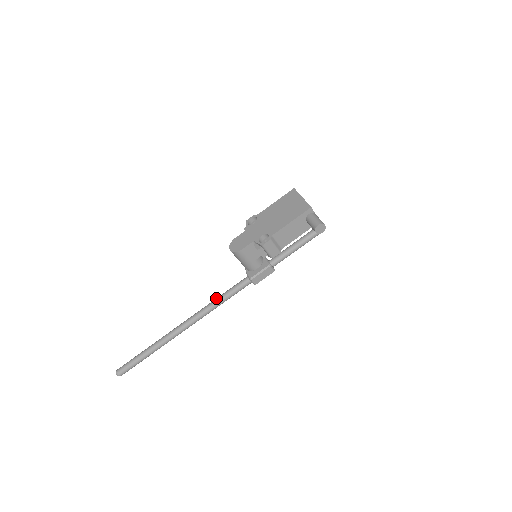
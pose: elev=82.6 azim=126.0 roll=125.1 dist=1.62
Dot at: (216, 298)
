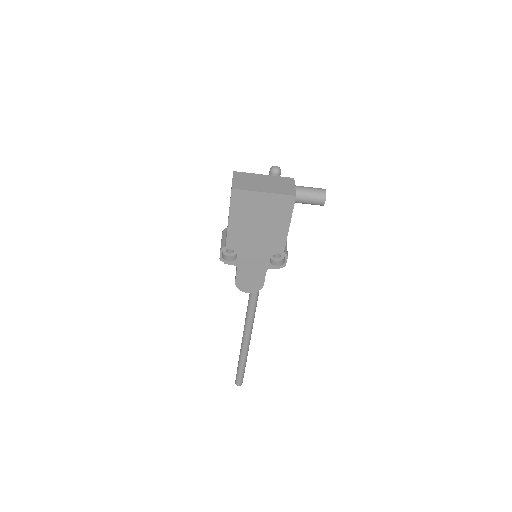
Dot at: (251, 299)
